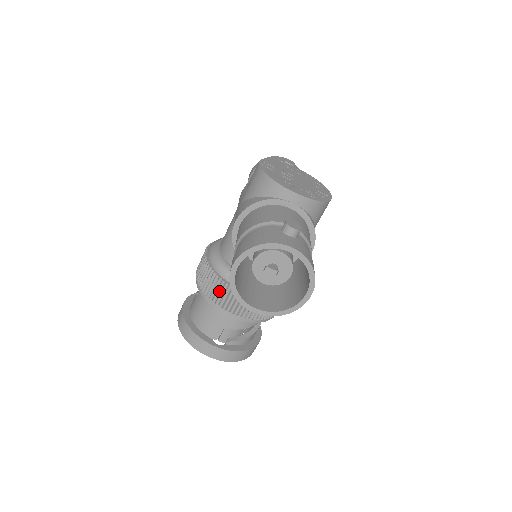
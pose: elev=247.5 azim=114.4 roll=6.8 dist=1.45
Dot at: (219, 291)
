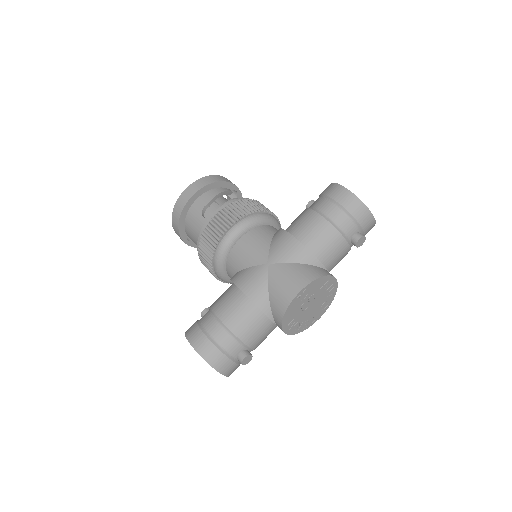
Dot at: (205, 260)
